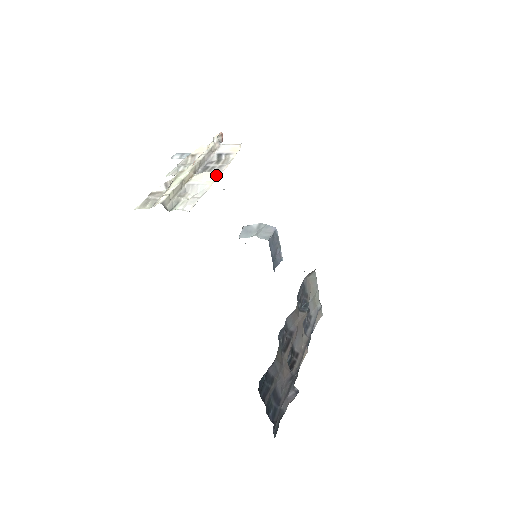
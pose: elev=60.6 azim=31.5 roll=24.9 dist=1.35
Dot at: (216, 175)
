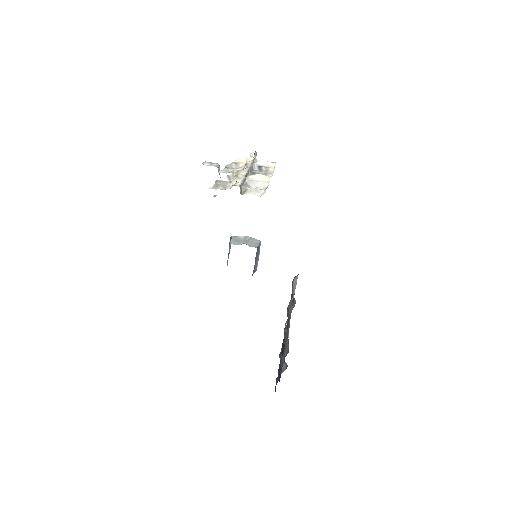
Dot at: (269, 178)
